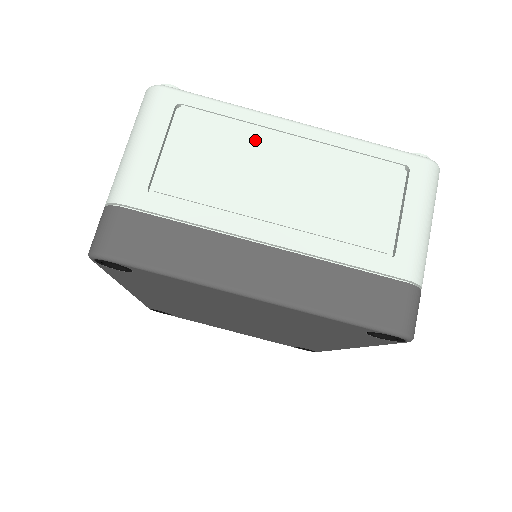
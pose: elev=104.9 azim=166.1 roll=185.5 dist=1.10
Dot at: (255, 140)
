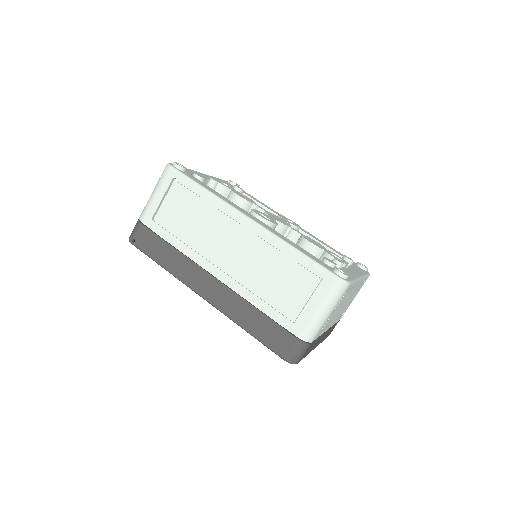
Dot at: occluded
